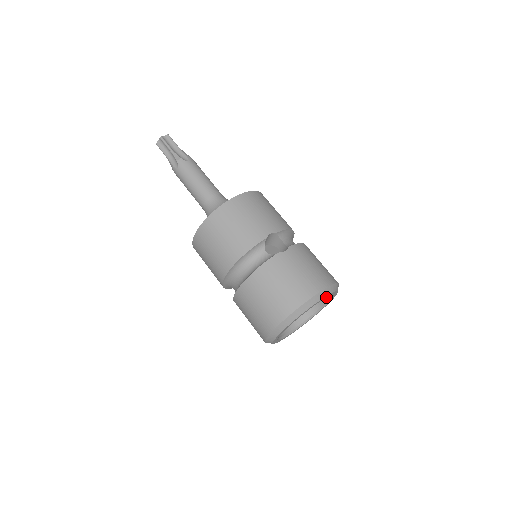
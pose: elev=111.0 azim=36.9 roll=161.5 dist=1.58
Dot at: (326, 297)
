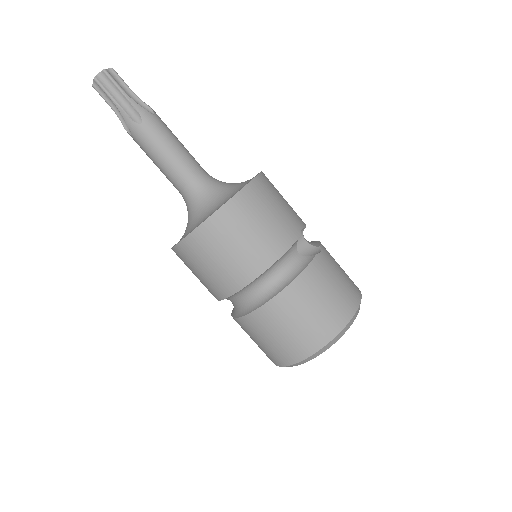
Dot at: occluded
